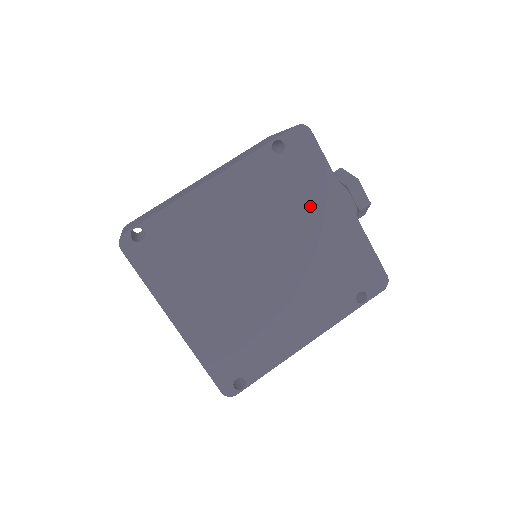
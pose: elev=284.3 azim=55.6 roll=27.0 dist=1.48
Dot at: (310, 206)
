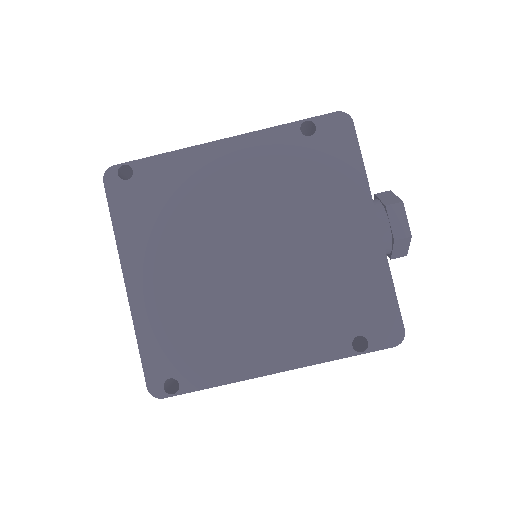
Dot at: (326, 206)
